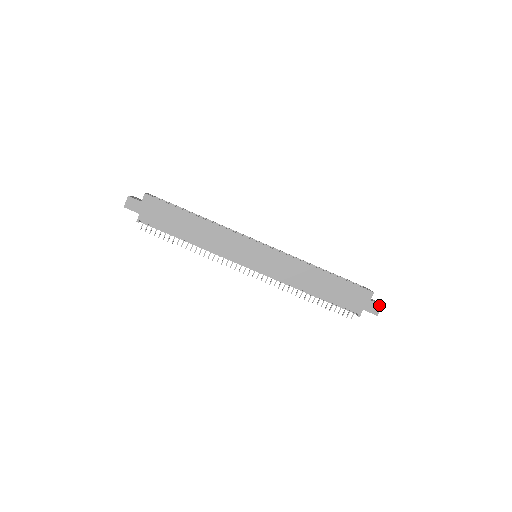
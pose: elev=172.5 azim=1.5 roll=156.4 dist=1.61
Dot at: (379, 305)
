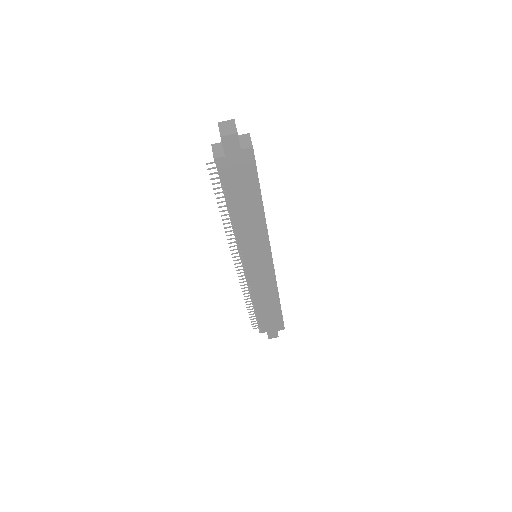
Dot at: (277, 336)
